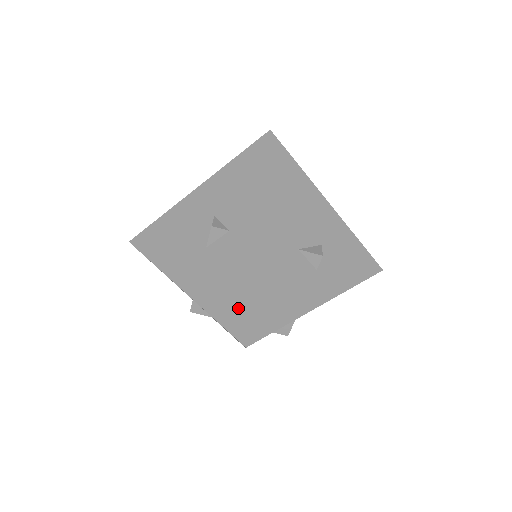
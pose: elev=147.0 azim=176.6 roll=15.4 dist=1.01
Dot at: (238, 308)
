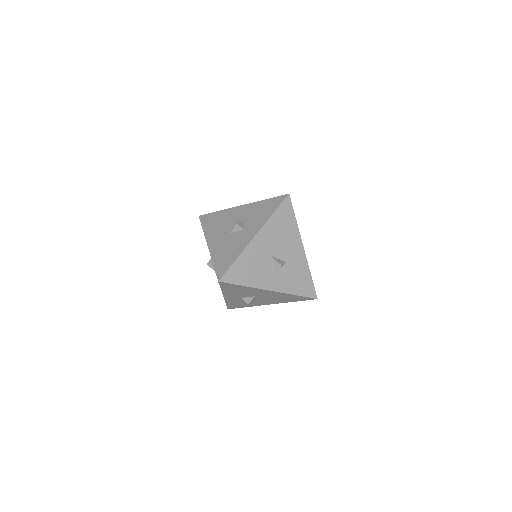
Dot at: (226, 264)
